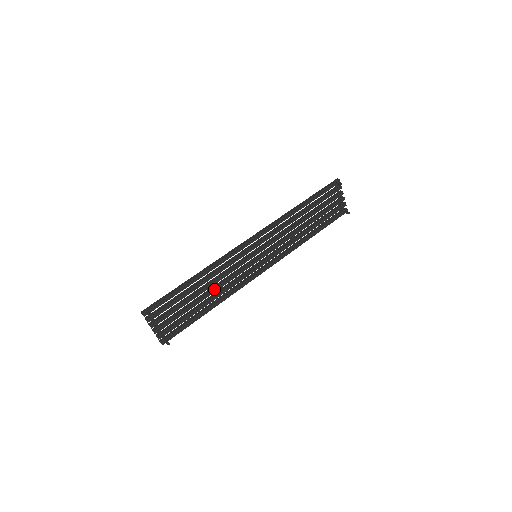
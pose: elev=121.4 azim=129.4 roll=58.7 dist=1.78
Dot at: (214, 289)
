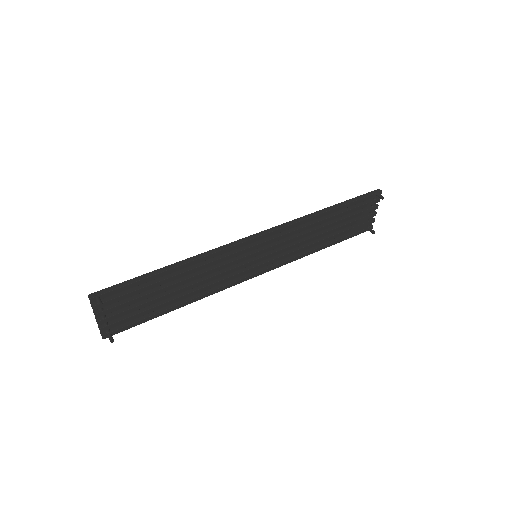
Dot at: (192, 285)
